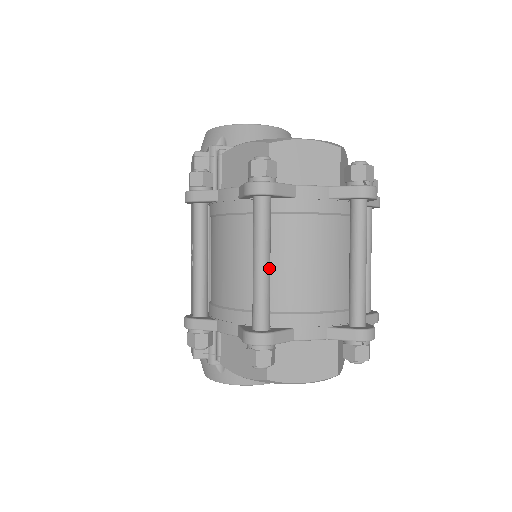
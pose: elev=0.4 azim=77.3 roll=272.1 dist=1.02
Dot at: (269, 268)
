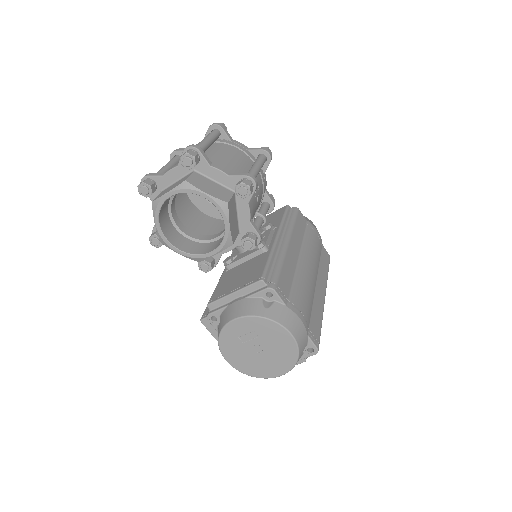
Dot at: (166, 167)
